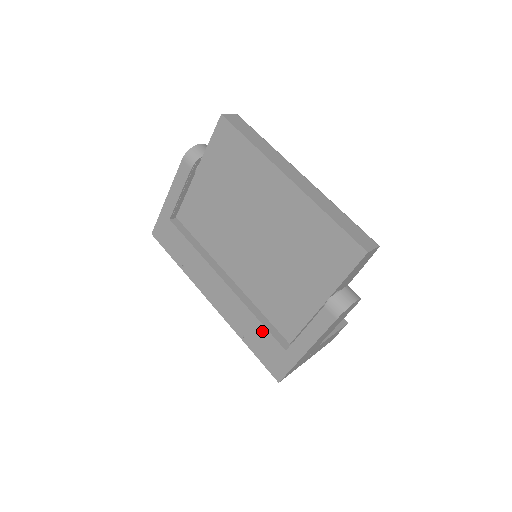
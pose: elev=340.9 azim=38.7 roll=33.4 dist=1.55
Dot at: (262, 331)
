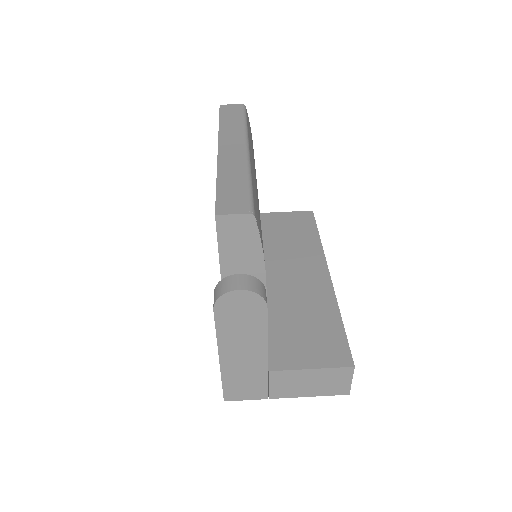
Dot at: occluded
